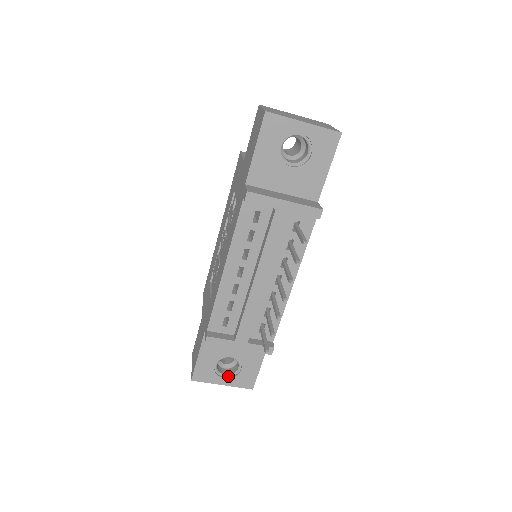
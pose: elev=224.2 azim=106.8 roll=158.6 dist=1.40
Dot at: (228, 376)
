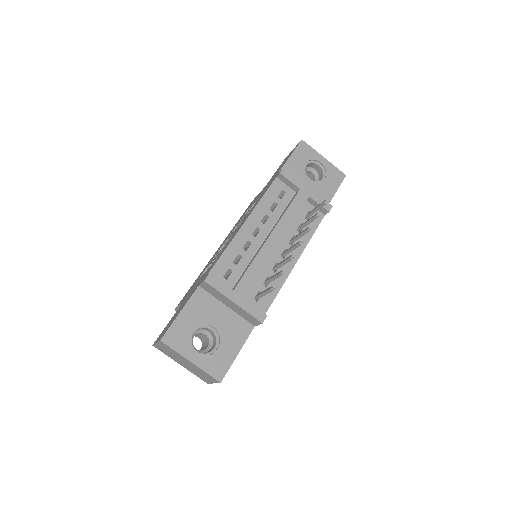
Dot at: (200, 353)
